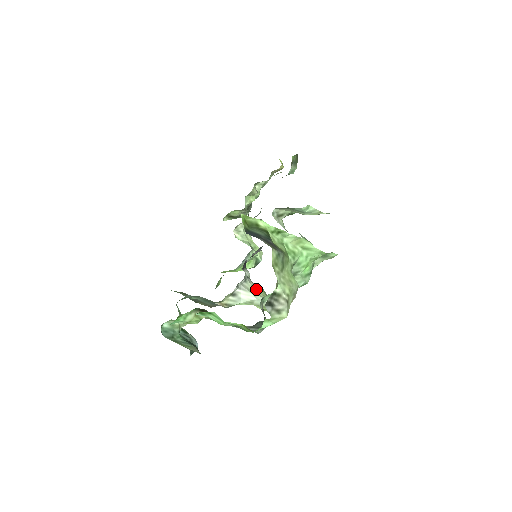
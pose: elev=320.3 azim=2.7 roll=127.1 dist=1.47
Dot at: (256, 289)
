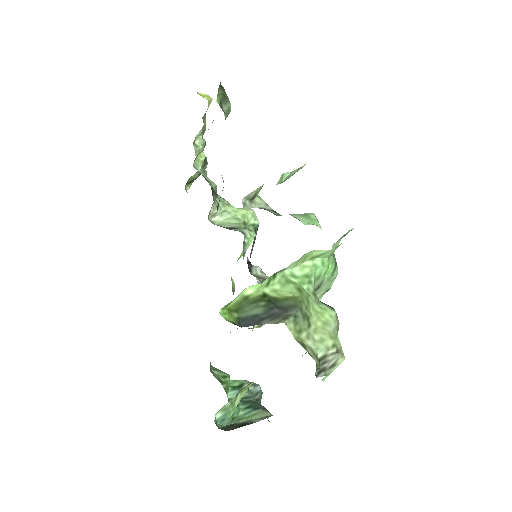
Dot at: occluded
